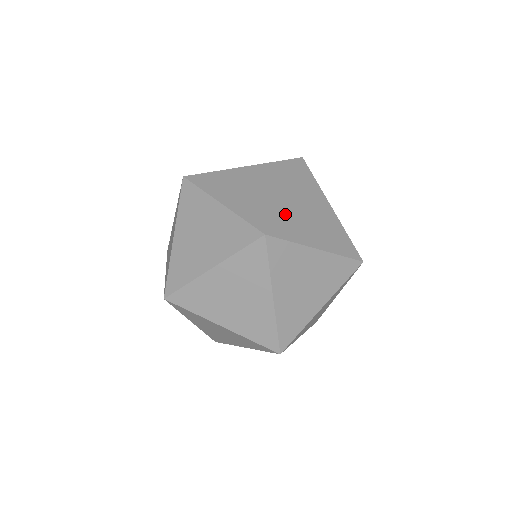
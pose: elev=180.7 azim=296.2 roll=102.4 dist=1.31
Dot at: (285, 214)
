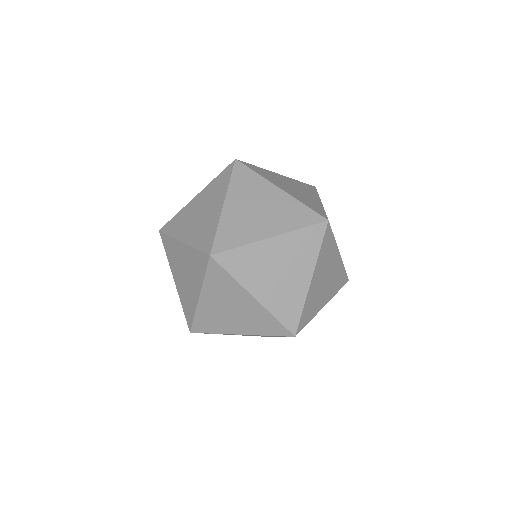
Dot at: occluded
